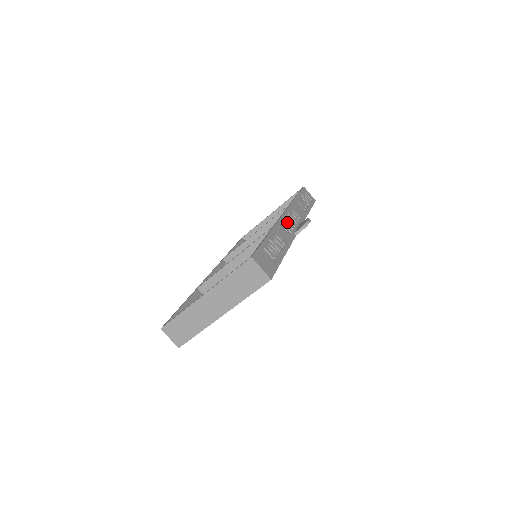
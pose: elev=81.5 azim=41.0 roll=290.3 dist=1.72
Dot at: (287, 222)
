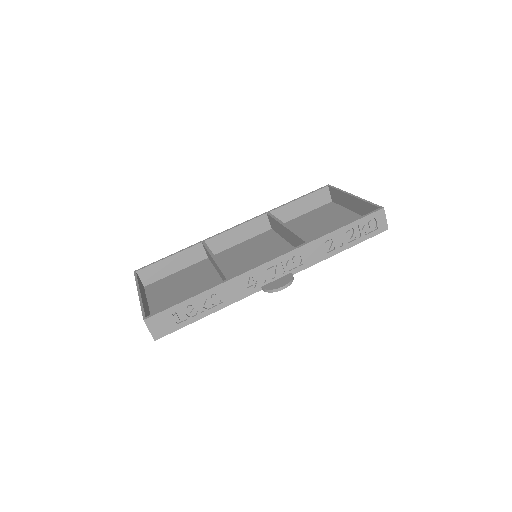
Dot at: (262, 273)
